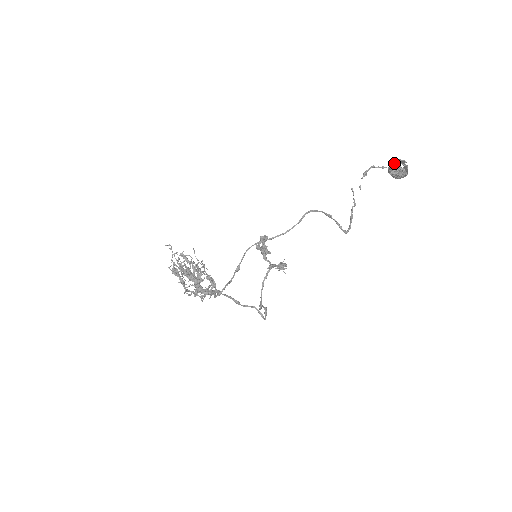
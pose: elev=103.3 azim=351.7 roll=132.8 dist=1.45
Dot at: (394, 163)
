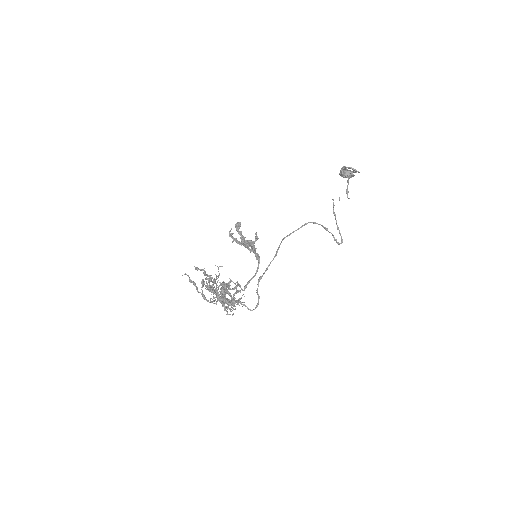
Dot at: occluded
